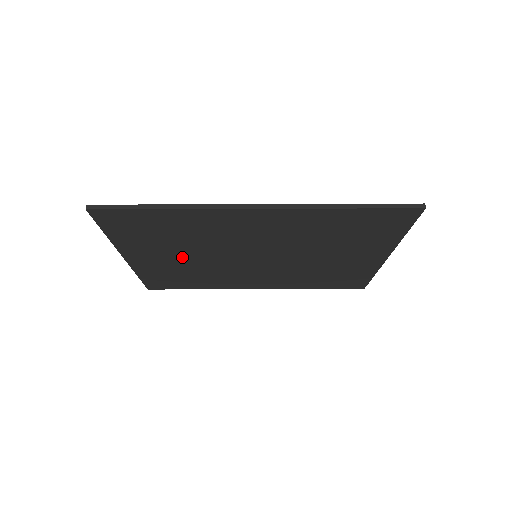
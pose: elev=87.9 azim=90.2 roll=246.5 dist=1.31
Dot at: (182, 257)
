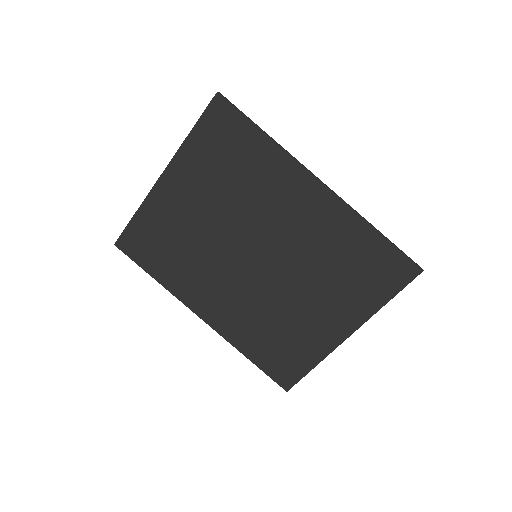
Dot at: (204, 210)
